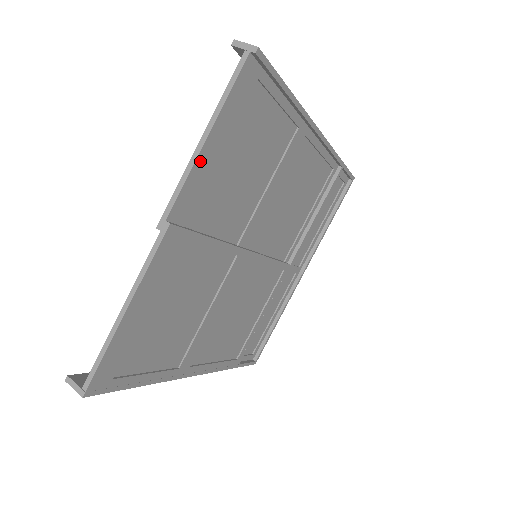
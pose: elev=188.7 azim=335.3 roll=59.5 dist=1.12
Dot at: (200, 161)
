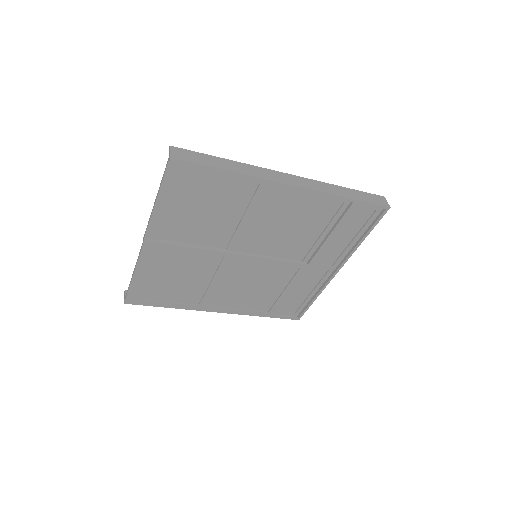
Dot at: (157, 211)
